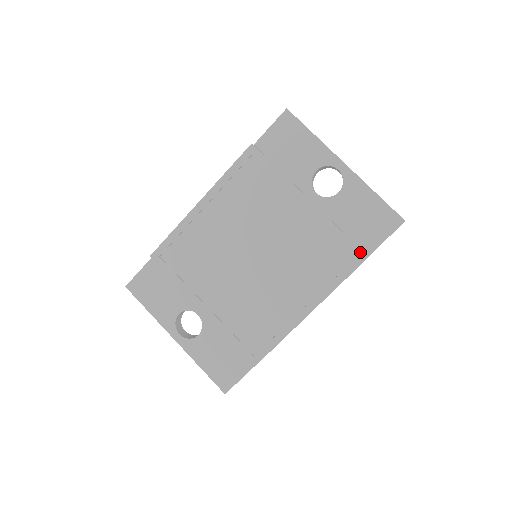
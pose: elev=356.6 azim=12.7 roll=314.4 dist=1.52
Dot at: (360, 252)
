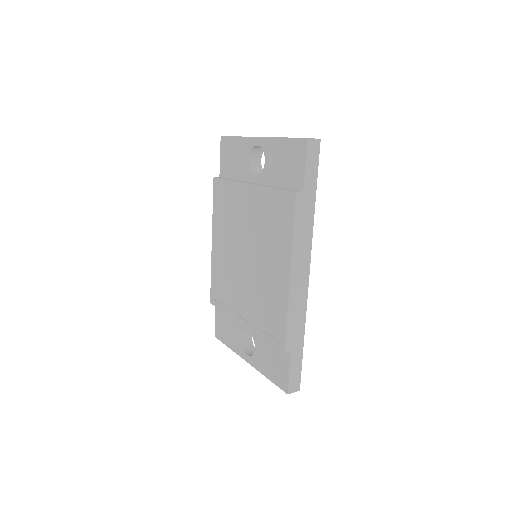
Dot at: (290, 193)
